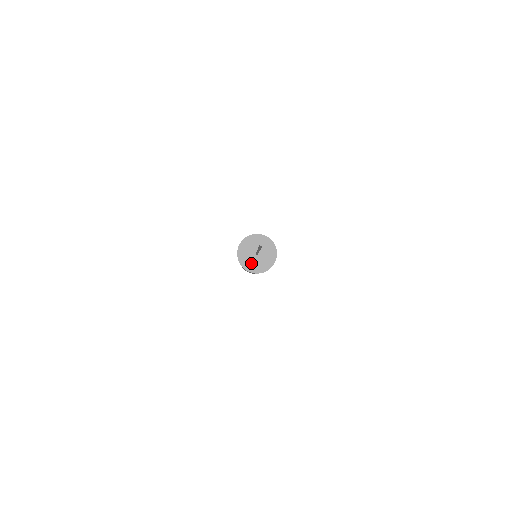
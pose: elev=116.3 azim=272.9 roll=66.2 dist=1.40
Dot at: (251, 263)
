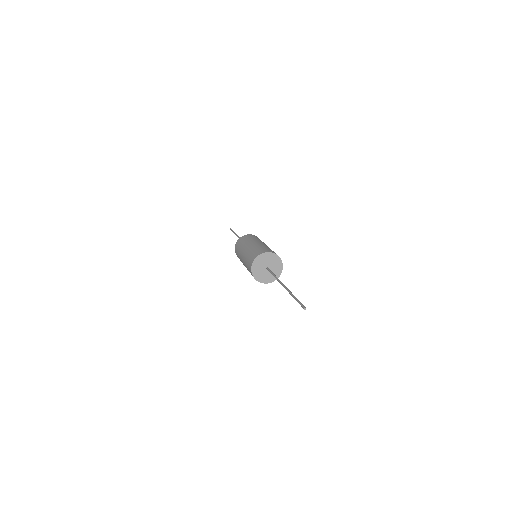
Dot at: (258, 269)
